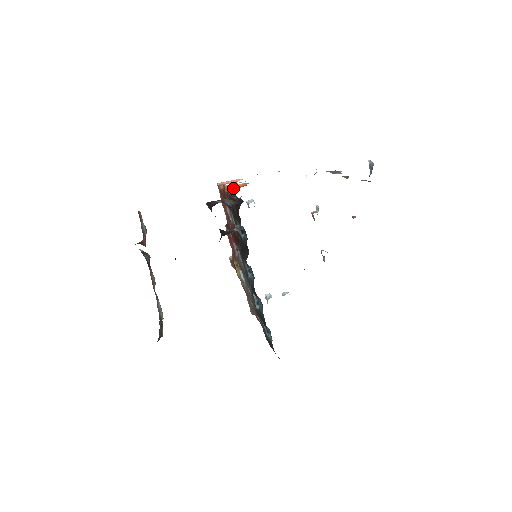
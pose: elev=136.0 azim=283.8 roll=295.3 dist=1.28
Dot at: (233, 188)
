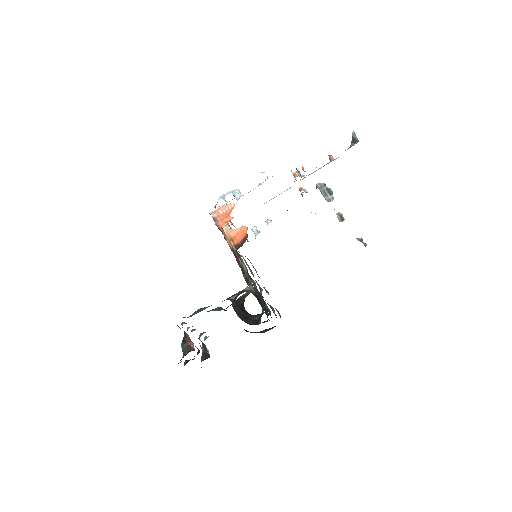
Dot at: (235, 238)
